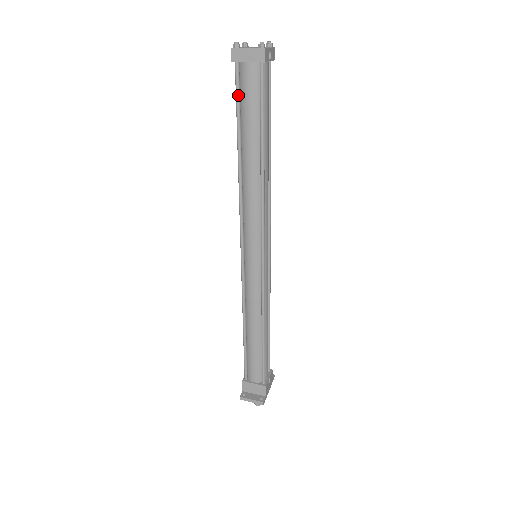
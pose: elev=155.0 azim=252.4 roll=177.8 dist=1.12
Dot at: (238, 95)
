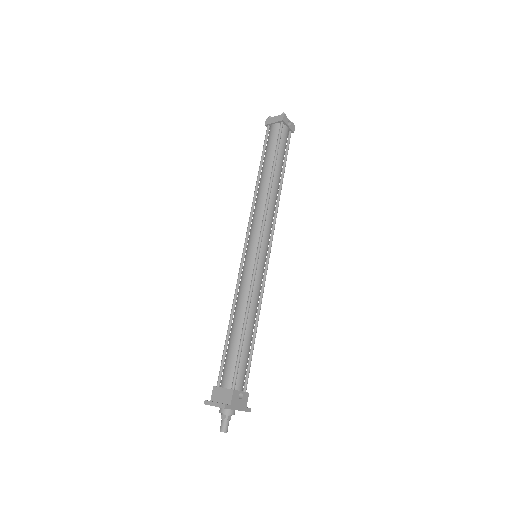
Dot at: (265, 142)
